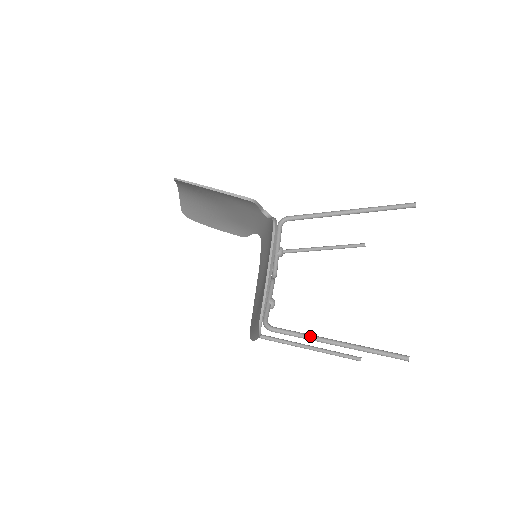
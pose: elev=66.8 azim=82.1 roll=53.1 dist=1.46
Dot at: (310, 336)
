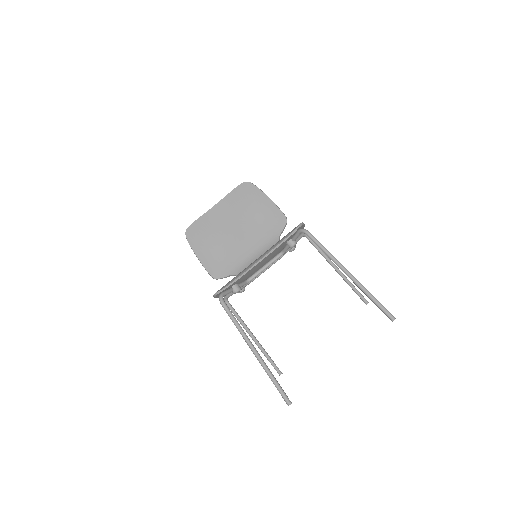
Dot at: (332, 255)
